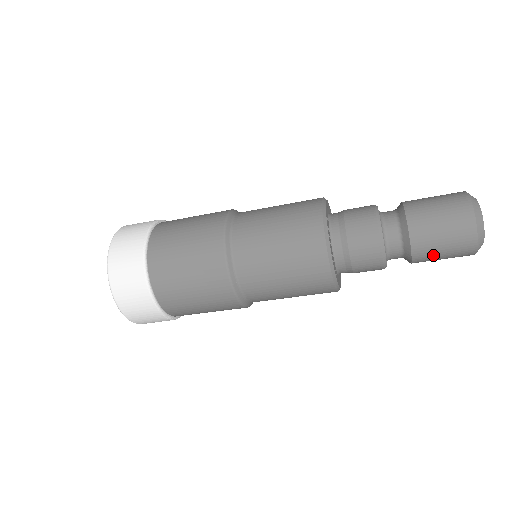
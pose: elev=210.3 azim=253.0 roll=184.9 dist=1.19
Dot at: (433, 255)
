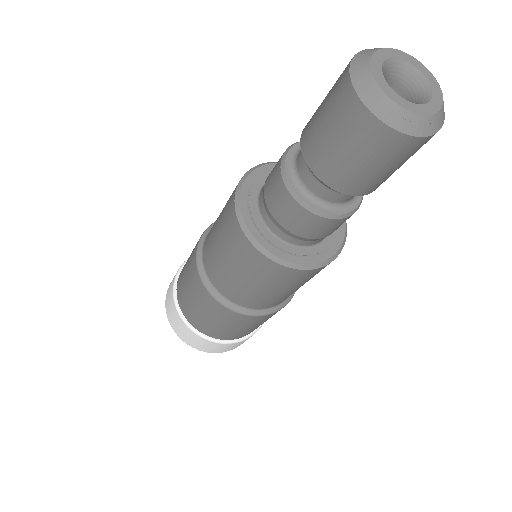
Dot at: (354, 173)
